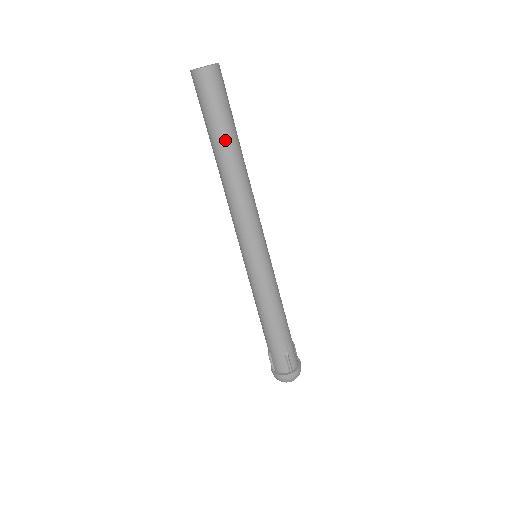
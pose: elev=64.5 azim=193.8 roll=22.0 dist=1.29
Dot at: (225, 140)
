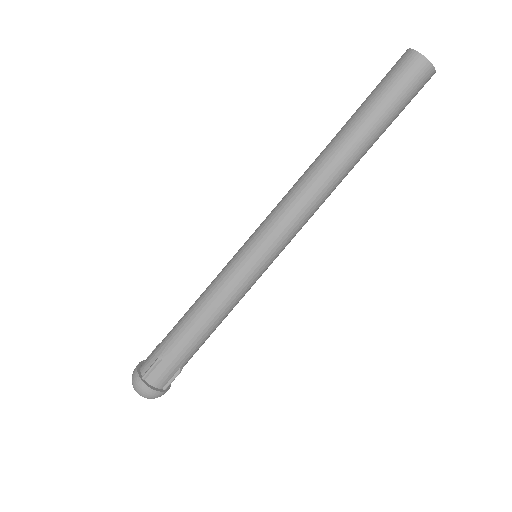
Dot at: (354, 125)
